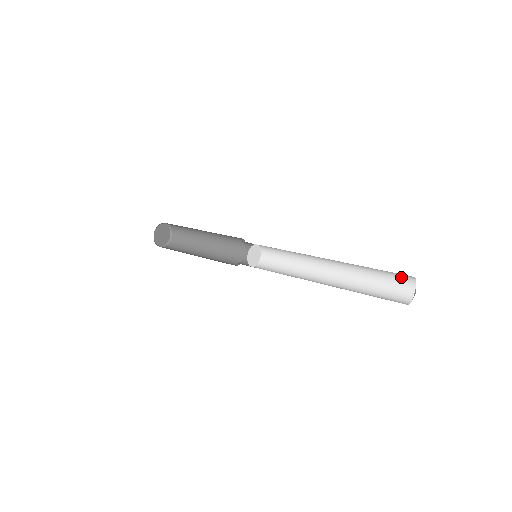
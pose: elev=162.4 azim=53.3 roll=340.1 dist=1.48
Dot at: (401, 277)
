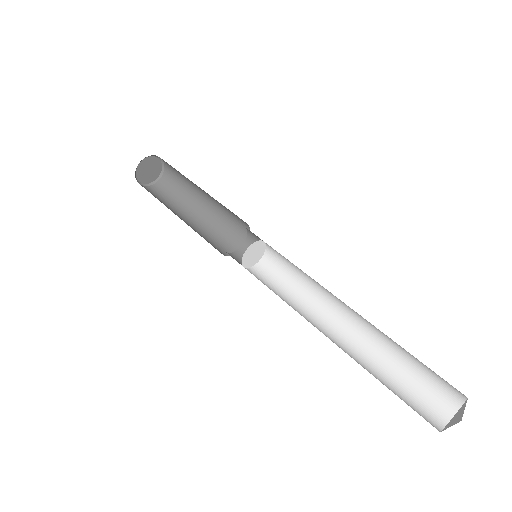
Dot at: (443, 388)
